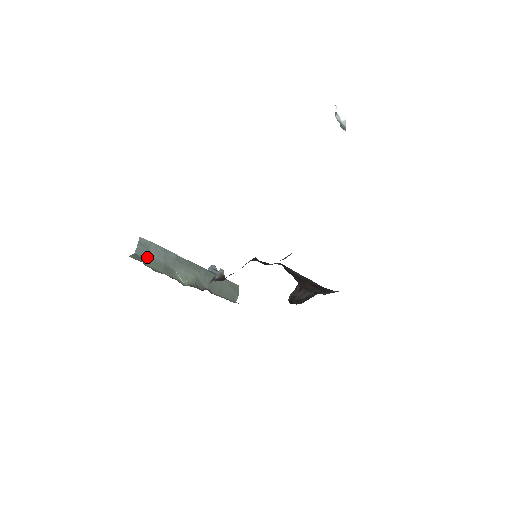
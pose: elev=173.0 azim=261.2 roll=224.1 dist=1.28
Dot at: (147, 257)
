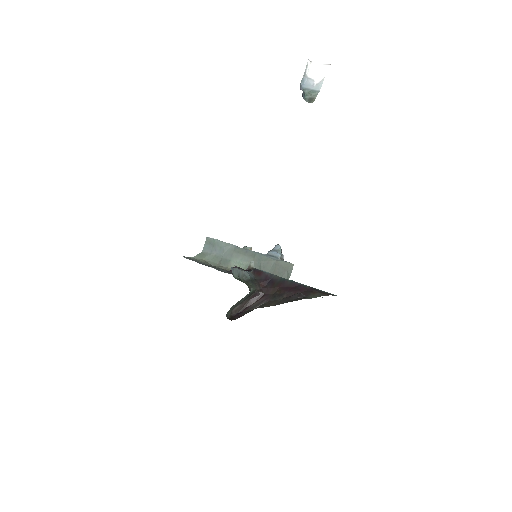
Dot at: (210, 253)
